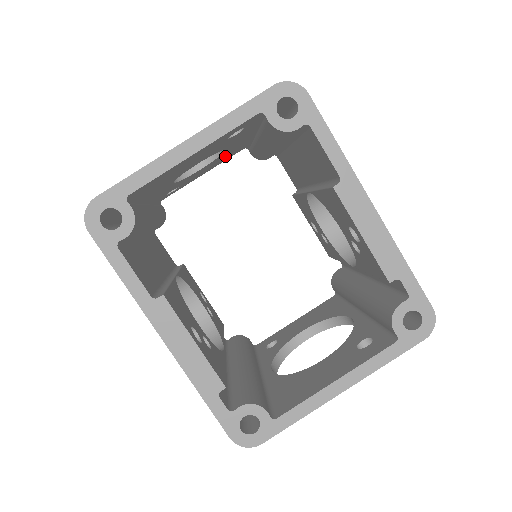
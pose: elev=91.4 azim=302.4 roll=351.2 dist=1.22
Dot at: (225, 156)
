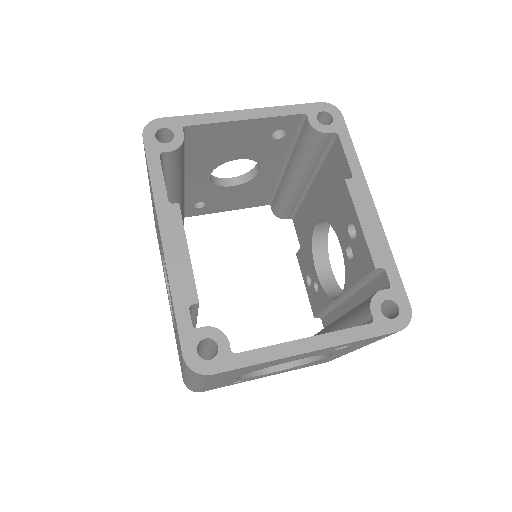
Dot at: (253, 192)
